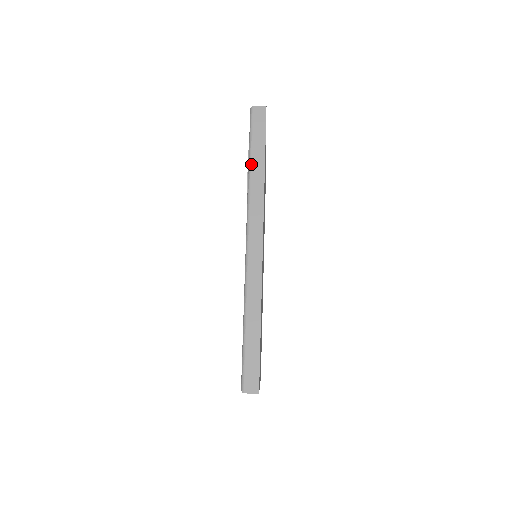
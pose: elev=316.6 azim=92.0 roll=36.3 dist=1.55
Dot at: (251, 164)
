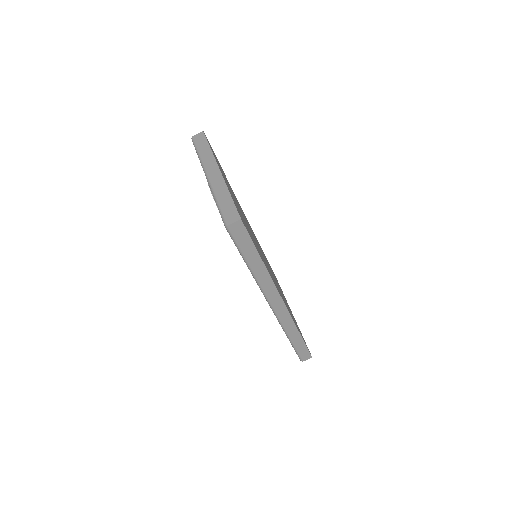
Dot at: (250, 267)
